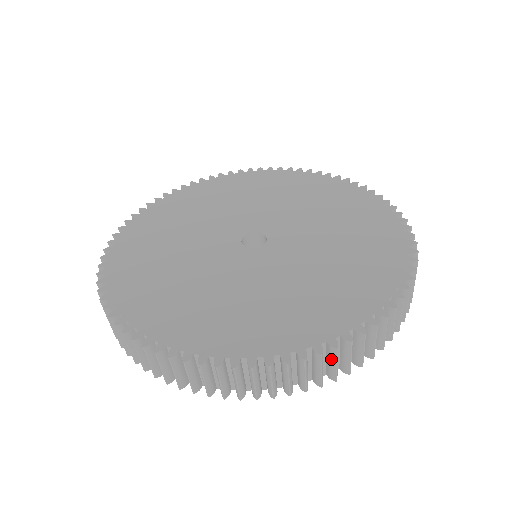
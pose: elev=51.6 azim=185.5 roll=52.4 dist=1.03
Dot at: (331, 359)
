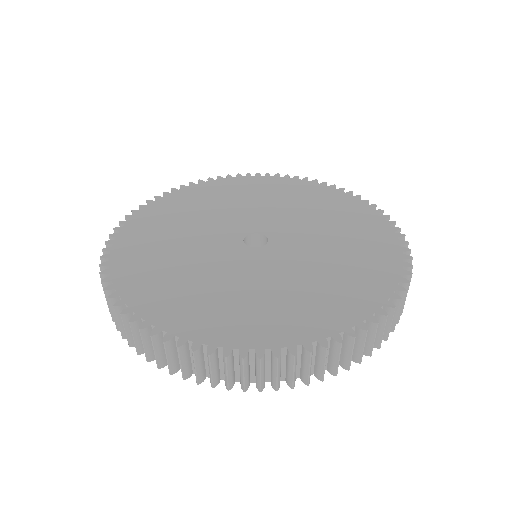
Dot at: (179, 355)
